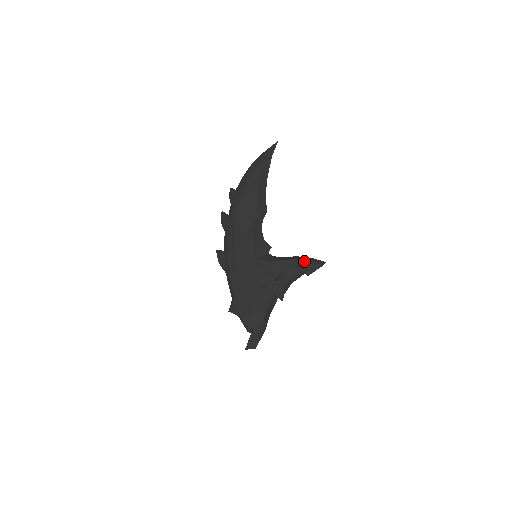
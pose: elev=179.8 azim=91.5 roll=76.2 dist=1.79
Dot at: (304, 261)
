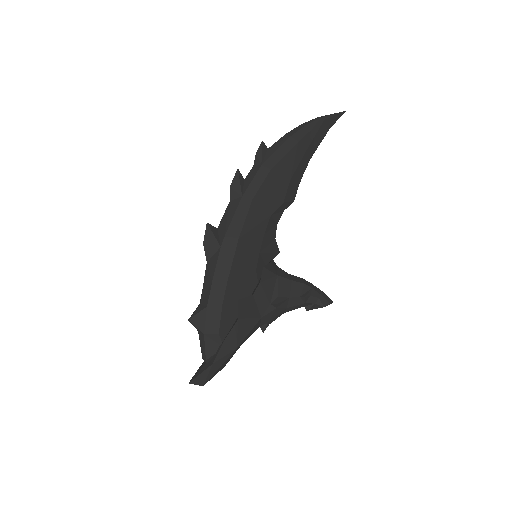
Dot at: (312, 291)
